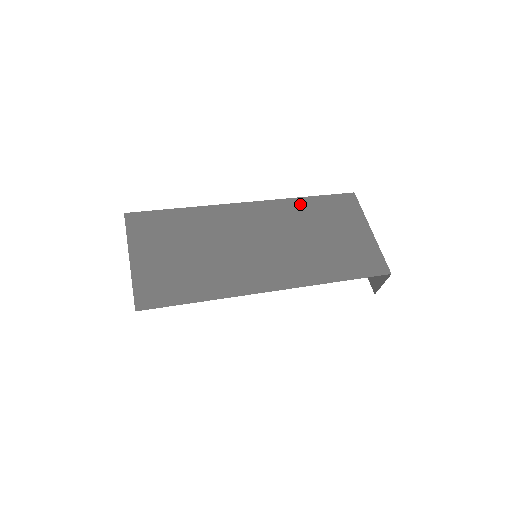
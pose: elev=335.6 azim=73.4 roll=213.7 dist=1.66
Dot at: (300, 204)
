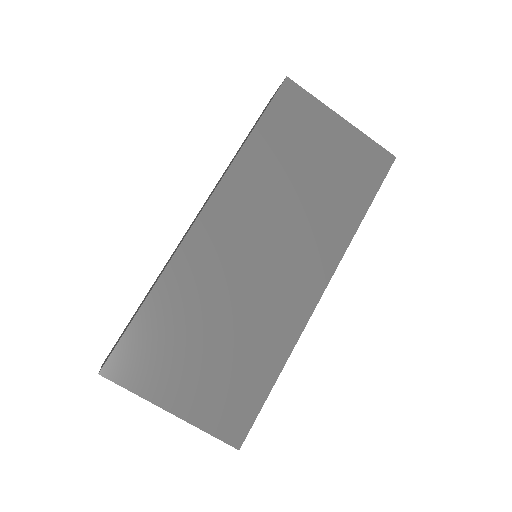
Dot at: (252, 155)
